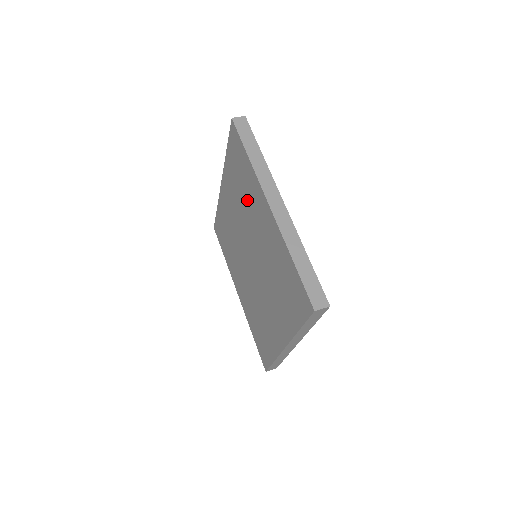
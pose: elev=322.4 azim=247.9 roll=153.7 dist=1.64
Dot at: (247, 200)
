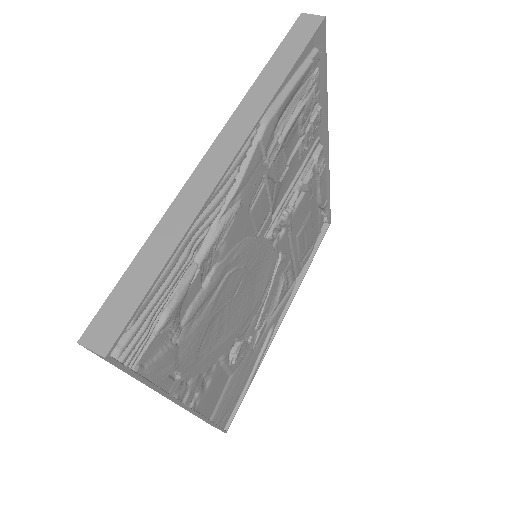
Dot at: occluded
